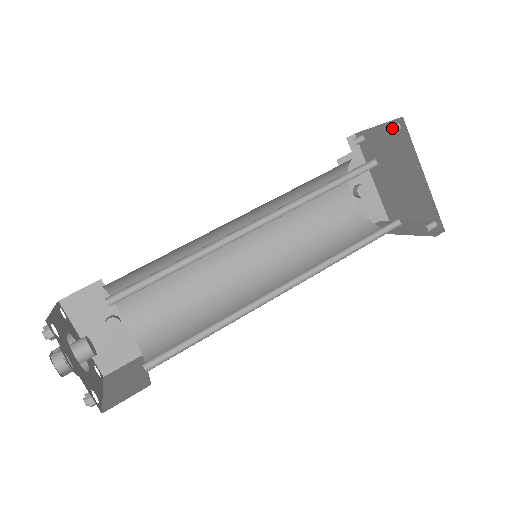
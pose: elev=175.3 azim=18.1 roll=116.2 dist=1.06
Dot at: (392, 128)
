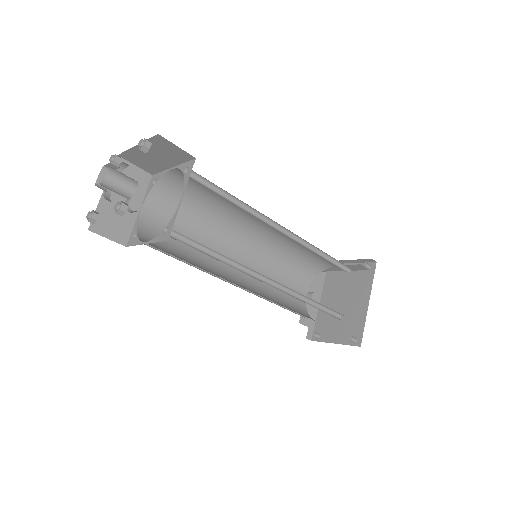
Dot at: (367, 264)
